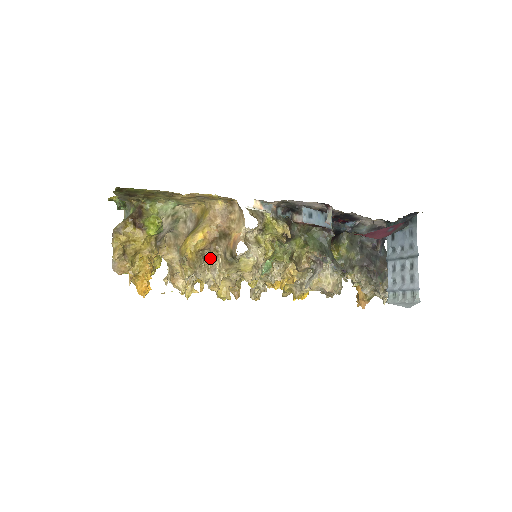
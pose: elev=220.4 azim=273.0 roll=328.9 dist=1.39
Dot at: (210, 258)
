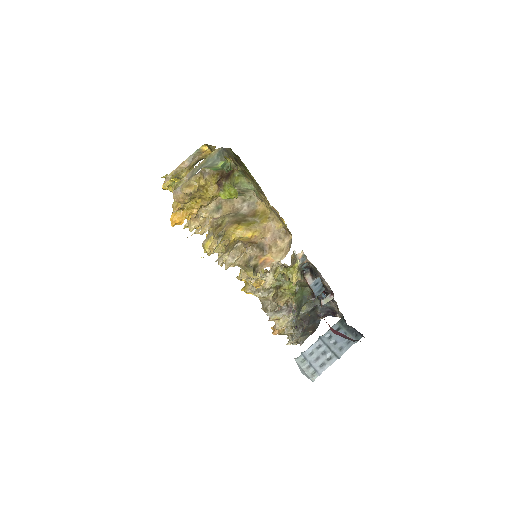
Dot at: (238, 247)
